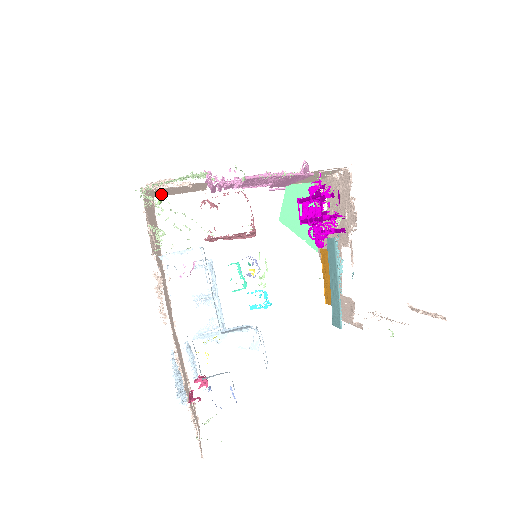
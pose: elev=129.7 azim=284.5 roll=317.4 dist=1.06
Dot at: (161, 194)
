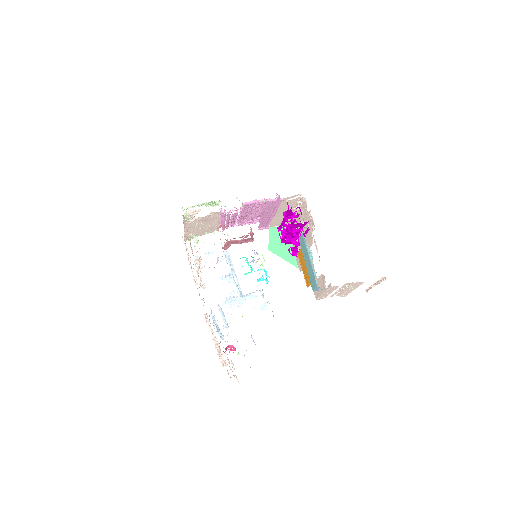
Dot at: (190, 234)
